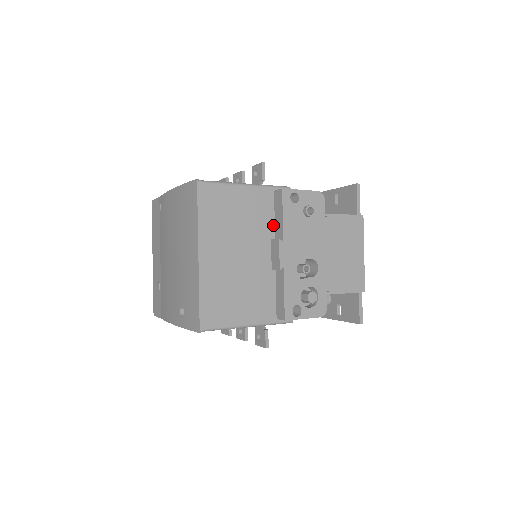
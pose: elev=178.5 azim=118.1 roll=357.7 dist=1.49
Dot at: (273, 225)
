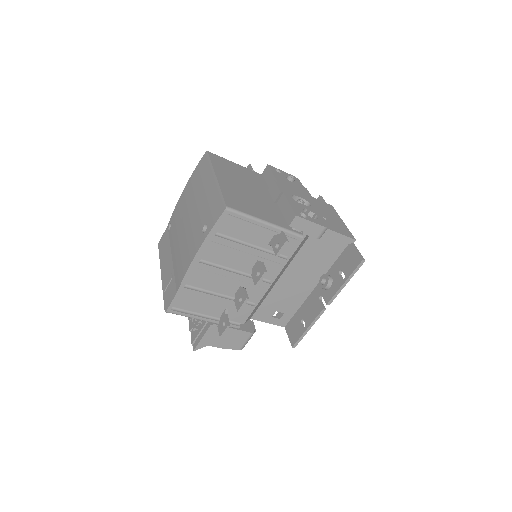
Dot at: (267, 187)
